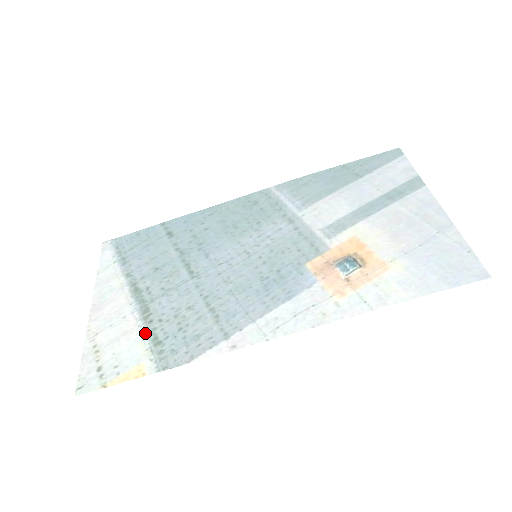
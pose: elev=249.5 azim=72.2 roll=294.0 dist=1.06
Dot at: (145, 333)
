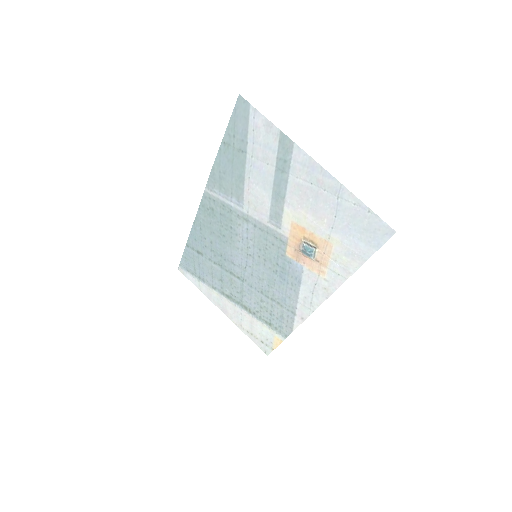
Dot at: (259, 320)
